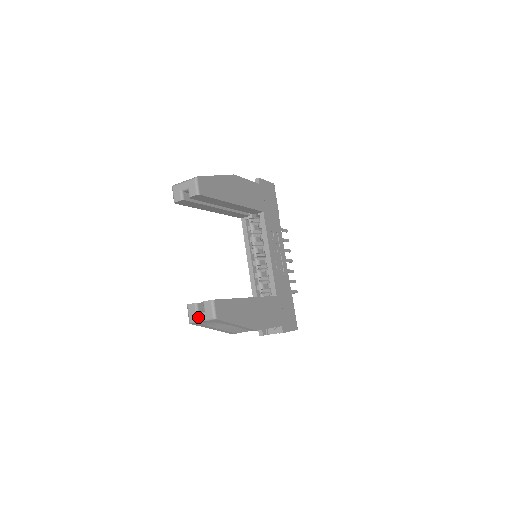
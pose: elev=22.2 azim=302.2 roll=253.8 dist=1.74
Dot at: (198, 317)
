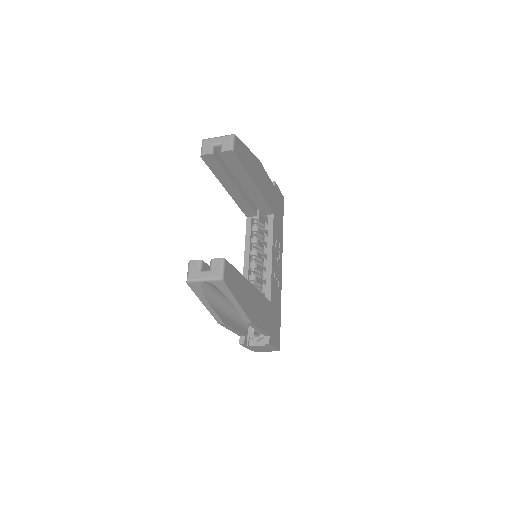
Dot at: (200, 275)
